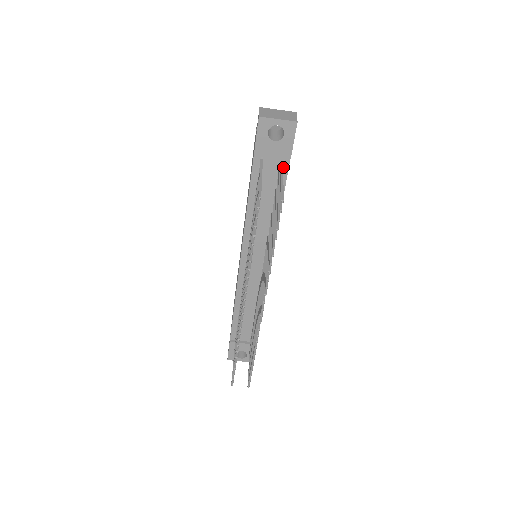
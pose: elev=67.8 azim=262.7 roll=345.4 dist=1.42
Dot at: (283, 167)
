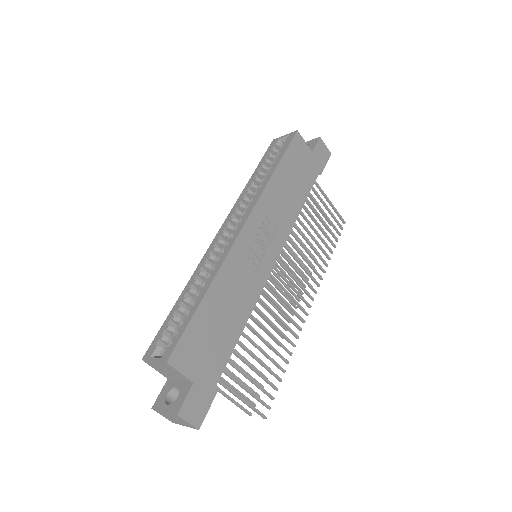
Dot at: (218, 372)
